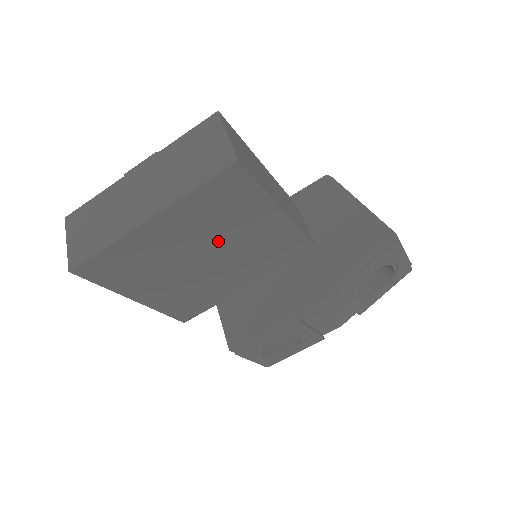
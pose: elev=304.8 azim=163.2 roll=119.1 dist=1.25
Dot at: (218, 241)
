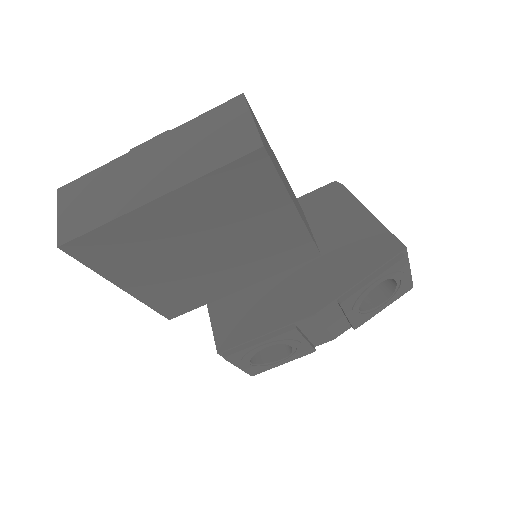
Dot at: (224, 233)
